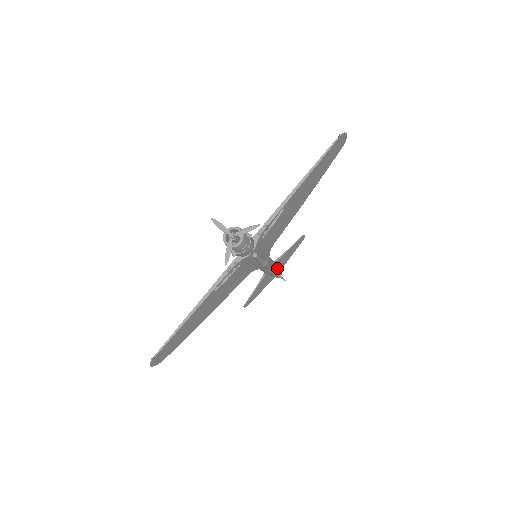
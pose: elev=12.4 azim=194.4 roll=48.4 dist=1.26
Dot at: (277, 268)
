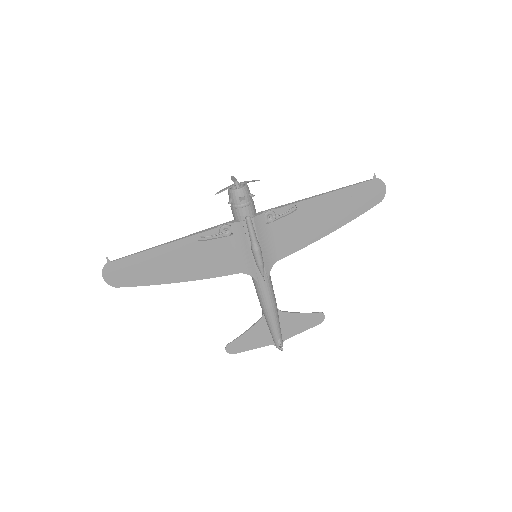
Dot at: (278, 318)
